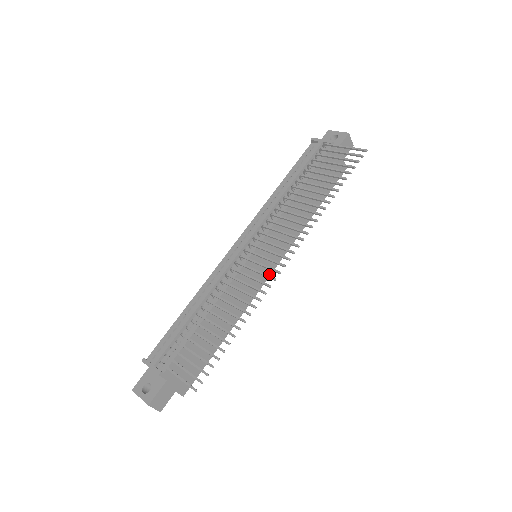
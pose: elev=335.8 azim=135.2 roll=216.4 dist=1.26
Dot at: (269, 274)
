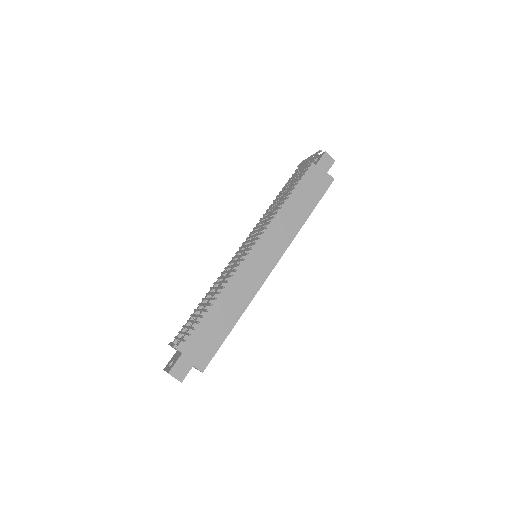
Dot at: (271, 269)
